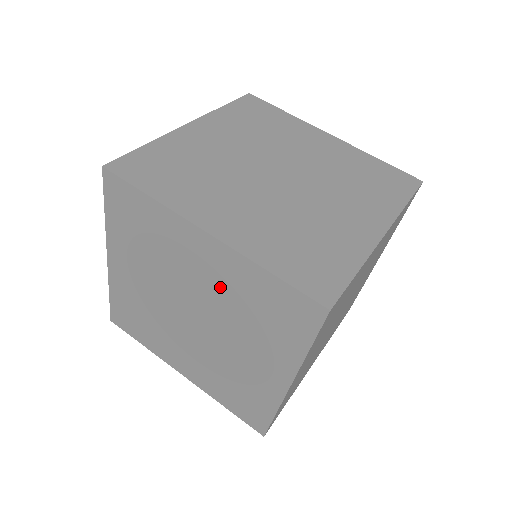
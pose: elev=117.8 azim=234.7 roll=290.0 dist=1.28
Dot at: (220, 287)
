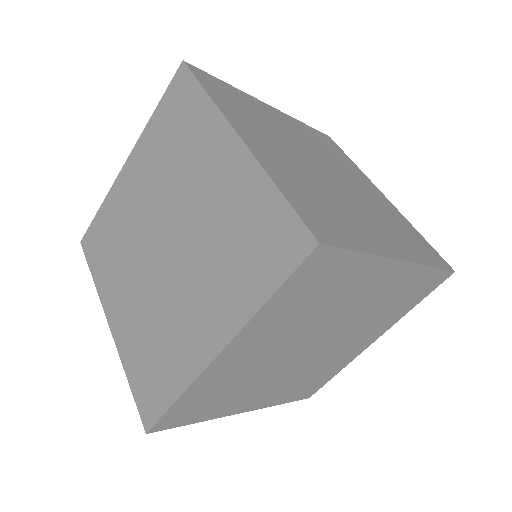
Dot at: (215, 204)
